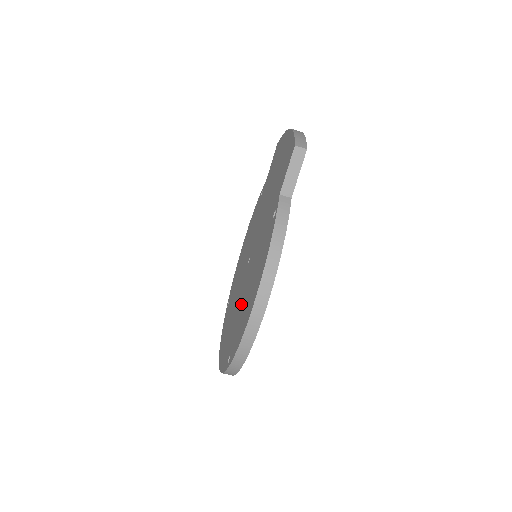
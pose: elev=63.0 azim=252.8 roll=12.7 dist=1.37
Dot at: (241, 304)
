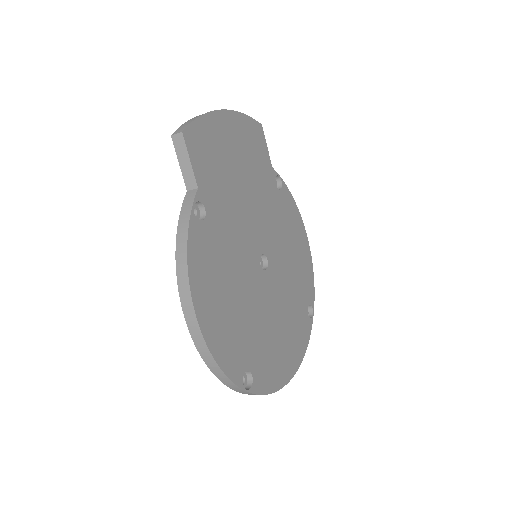
Dot at: occluded
